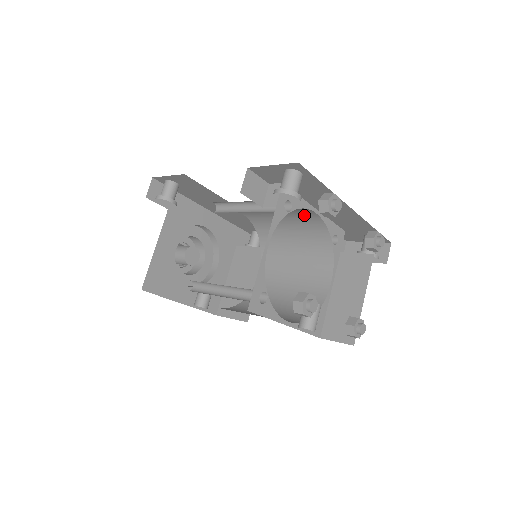
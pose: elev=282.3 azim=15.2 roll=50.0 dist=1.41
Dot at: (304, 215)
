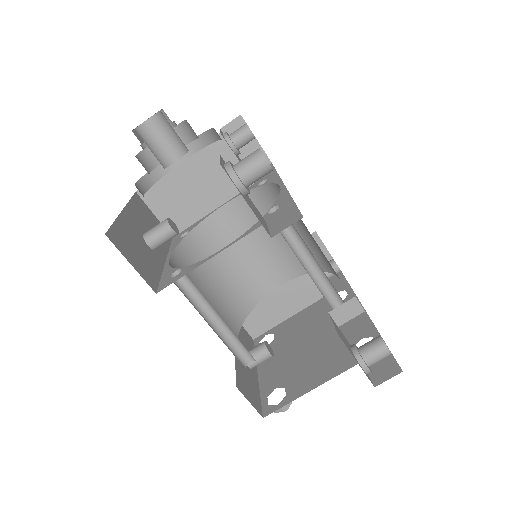
Dot at: occluded
